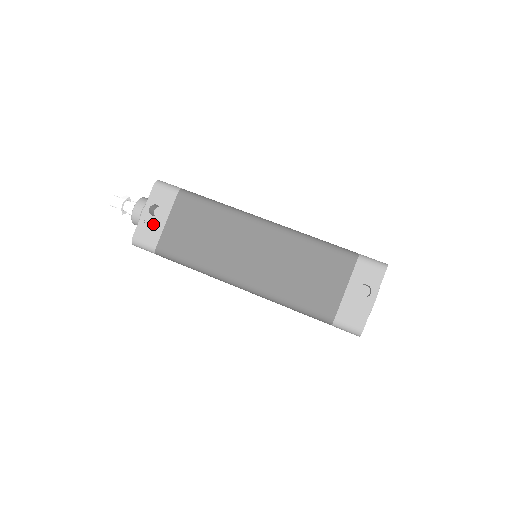
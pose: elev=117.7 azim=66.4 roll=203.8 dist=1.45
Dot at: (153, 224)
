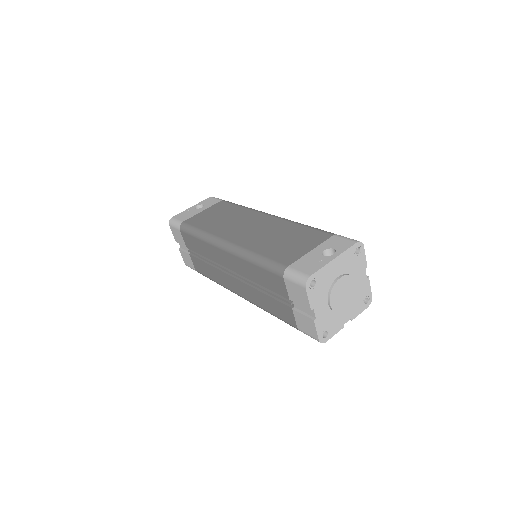
Dot at: (192, 212)
